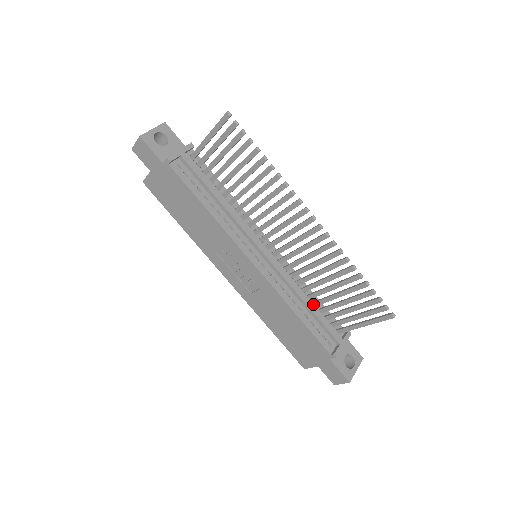
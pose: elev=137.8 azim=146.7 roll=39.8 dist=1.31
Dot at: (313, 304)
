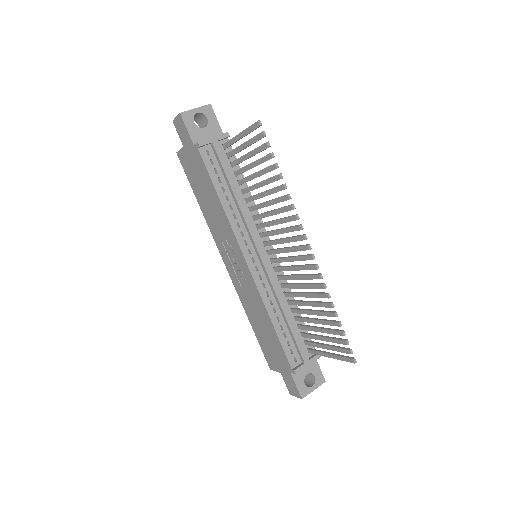
Dot at: (293, 318)
